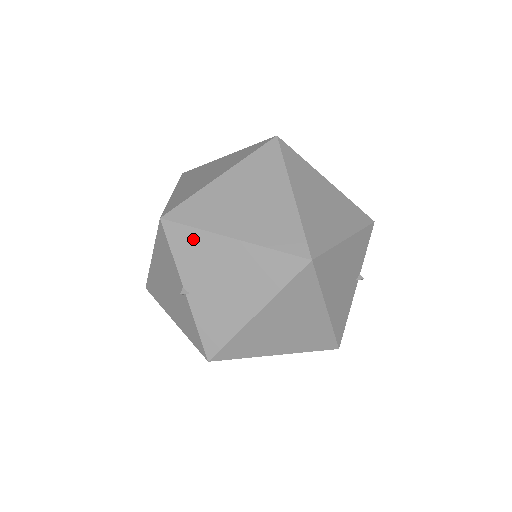
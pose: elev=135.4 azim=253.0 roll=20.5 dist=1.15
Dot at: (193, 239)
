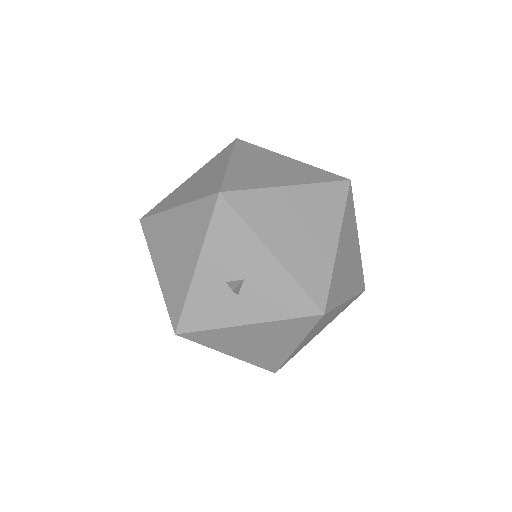
Dot at: occluded
